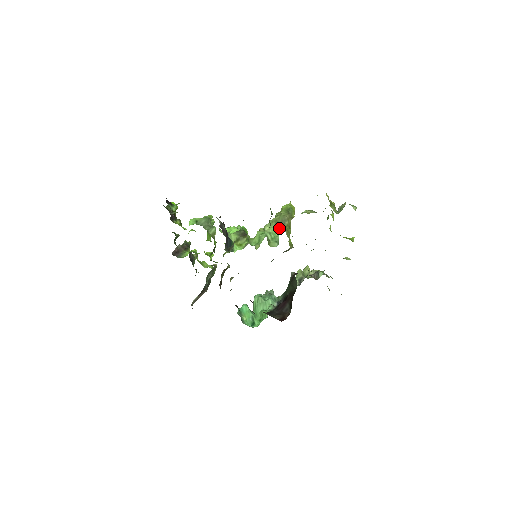
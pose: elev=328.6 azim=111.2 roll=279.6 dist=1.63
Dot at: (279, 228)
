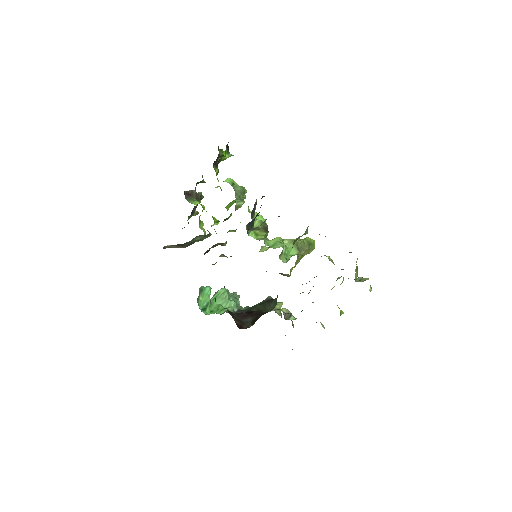
Dot at: (296, 251)
